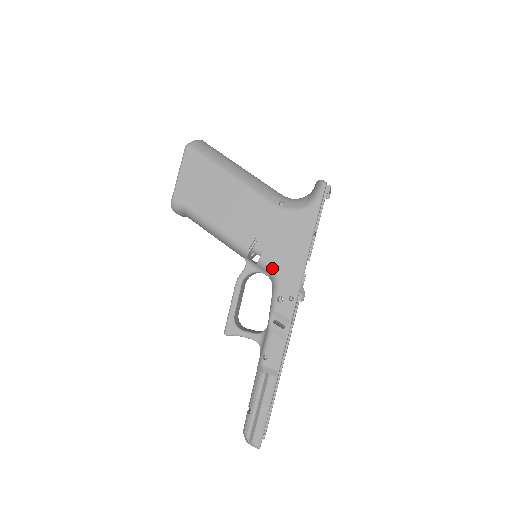
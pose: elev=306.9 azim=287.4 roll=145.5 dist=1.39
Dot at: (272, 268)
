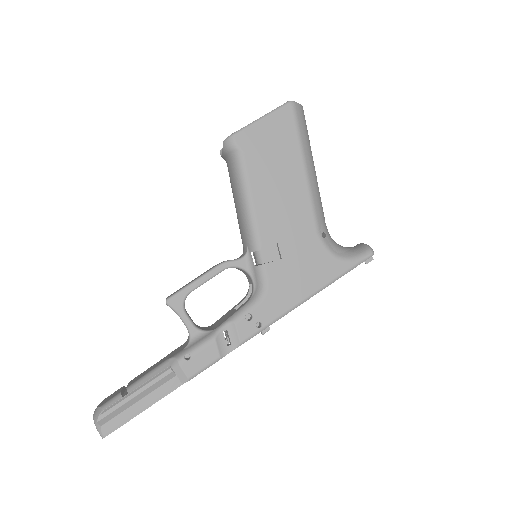
Dot at: (267, 283)
